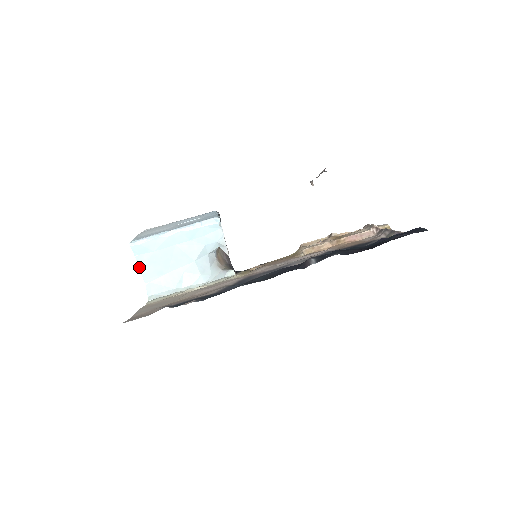
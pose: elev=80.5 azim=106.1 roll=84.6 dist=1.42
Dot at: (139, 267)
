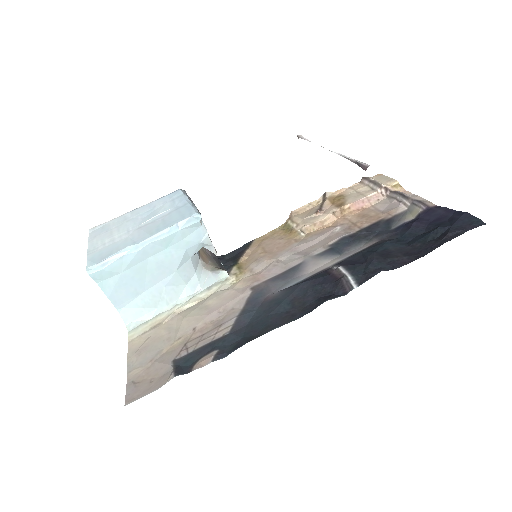
Dot at: (106, 295)
